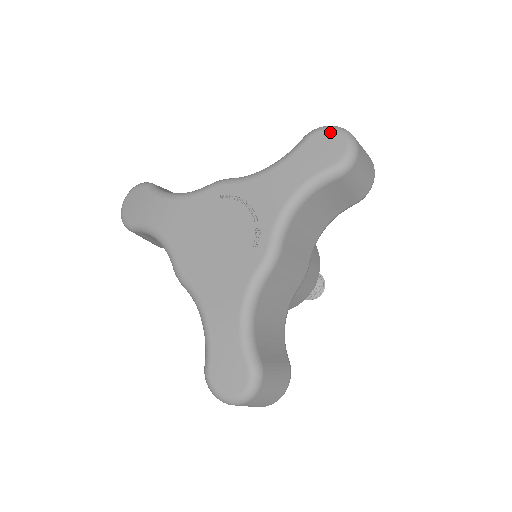
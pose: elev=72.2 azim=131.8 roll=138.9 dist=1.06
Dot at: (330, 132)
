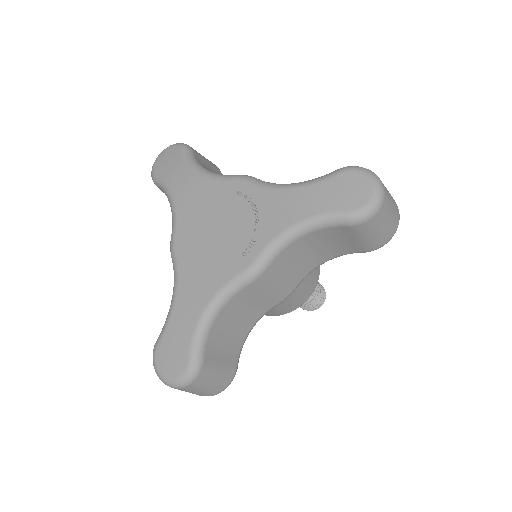
Dot at: (363, 176)
